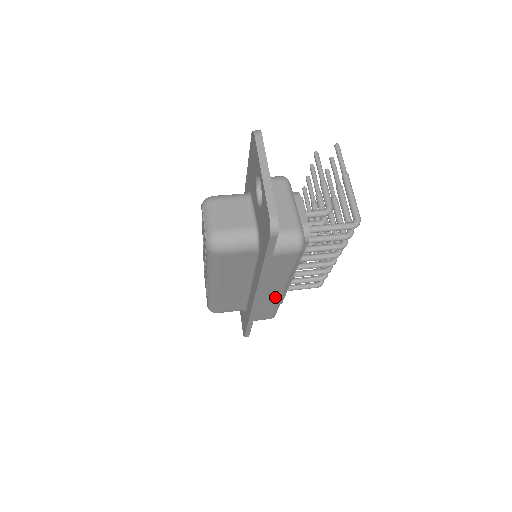
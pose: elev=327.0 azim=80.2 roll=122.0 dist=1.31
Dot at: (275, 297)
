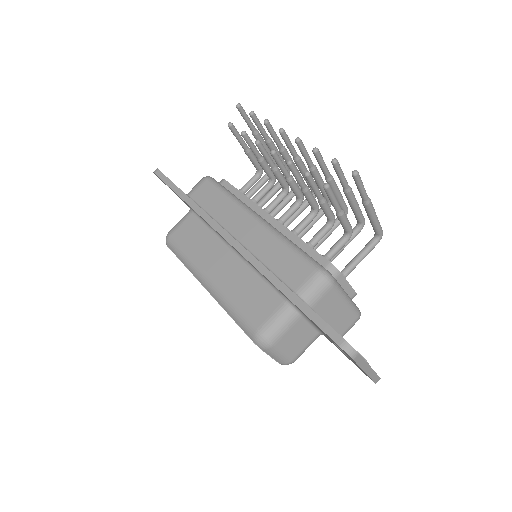
Dot at: occluded
